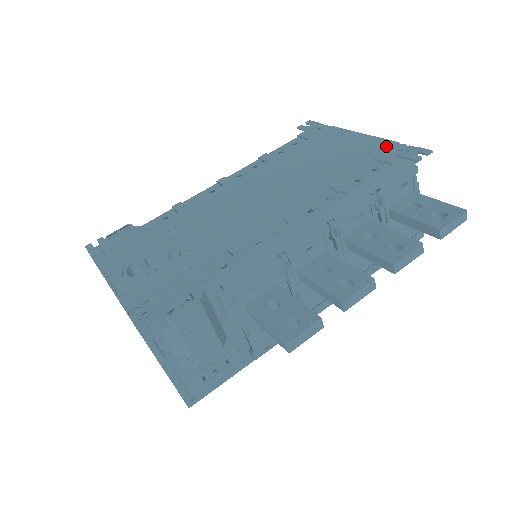
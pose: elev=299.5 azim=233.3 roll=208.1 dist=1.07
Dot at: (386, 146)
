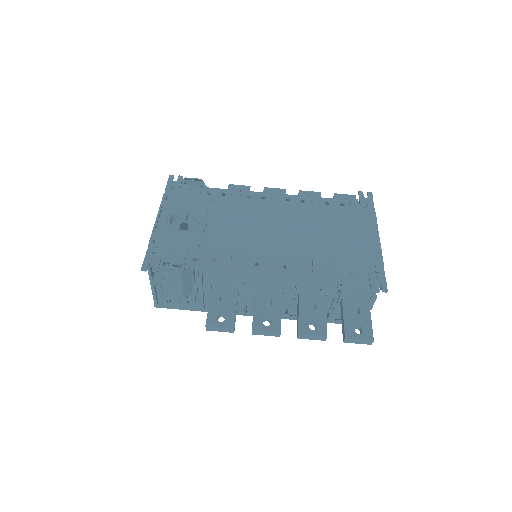
Dot at: (375, 262)
